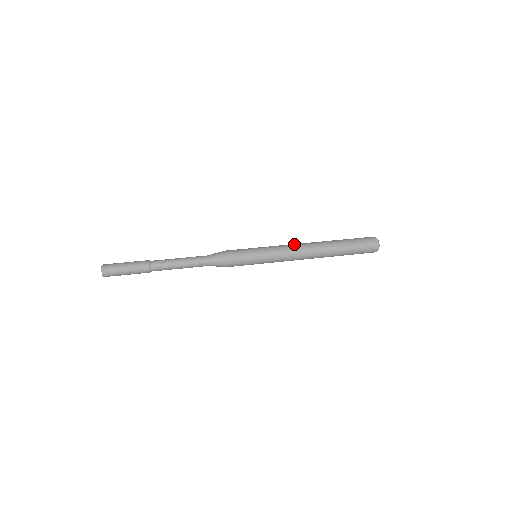
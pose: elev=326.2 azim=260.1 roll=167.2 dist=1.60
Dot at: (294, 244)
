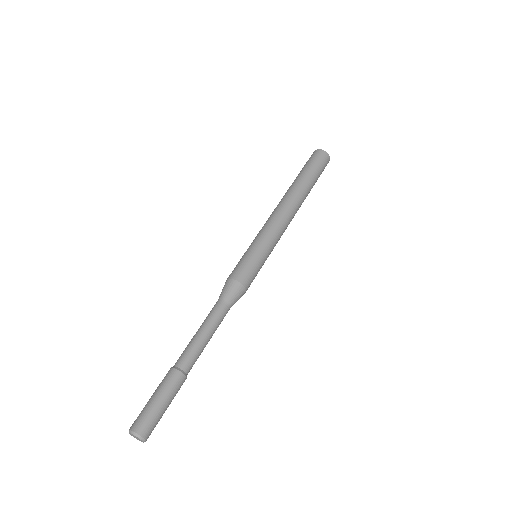
Dot at: (278, 213)
